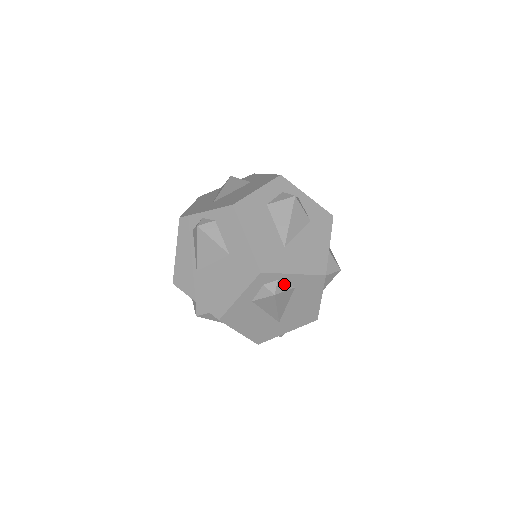
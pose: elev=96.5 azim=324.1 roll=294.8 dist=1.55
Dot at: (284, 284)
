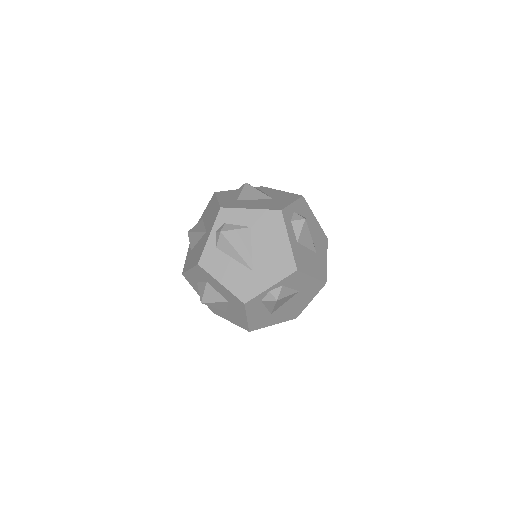
Dot at: occluded
